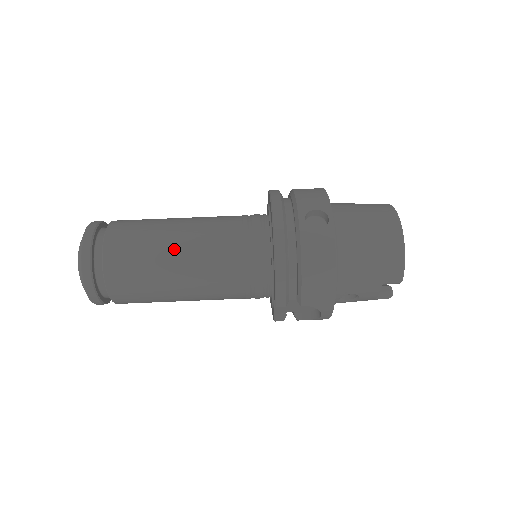
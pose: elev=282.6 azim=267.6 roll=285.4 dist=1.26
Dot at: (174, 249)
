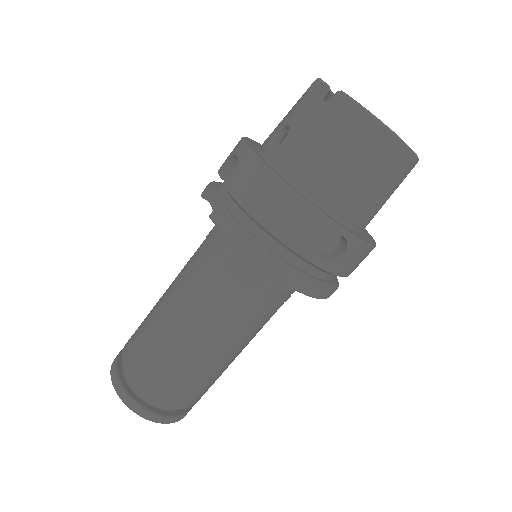
Dot at: (224, 358)
